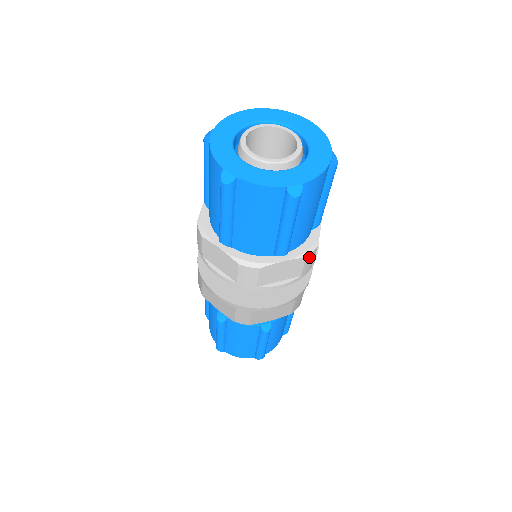
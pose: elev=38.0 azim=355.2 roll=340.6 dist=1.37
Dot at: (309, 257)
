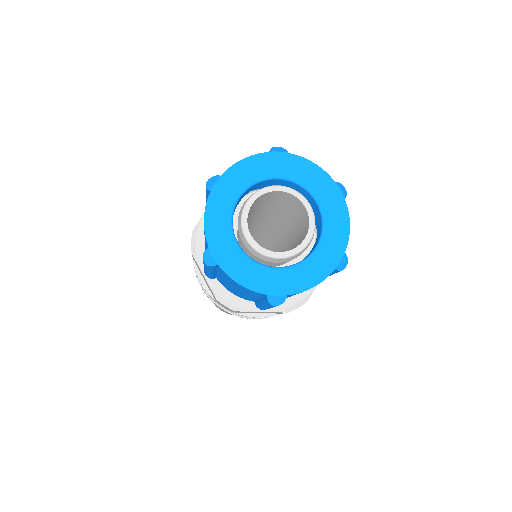
Dot at: occluded
